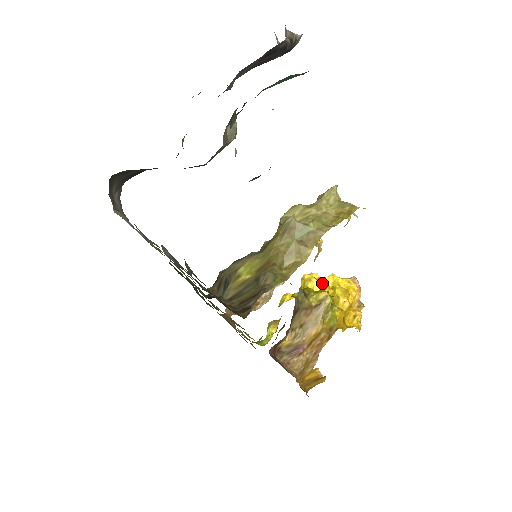
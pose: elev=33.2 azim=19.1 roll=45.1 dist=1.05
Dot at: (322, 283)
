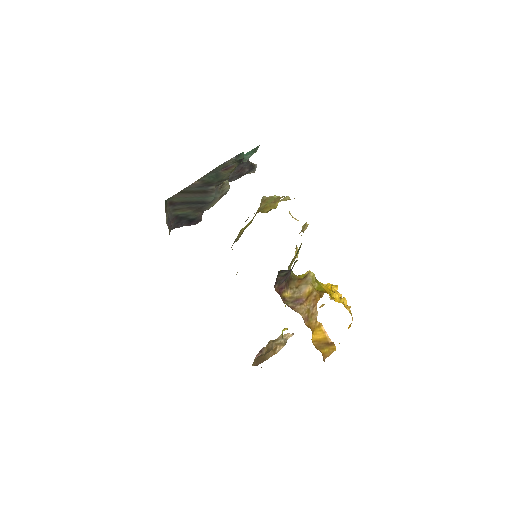
Dot at: occluded
